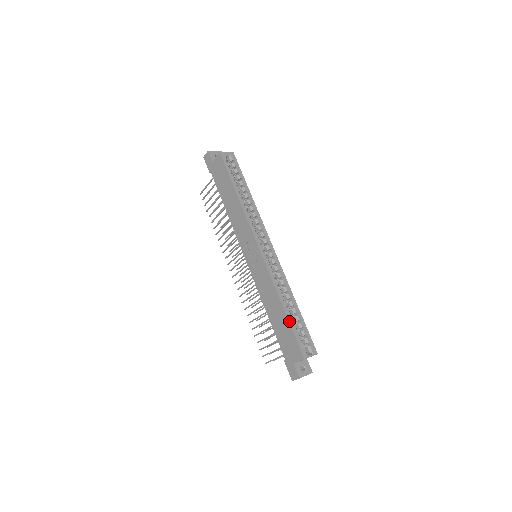
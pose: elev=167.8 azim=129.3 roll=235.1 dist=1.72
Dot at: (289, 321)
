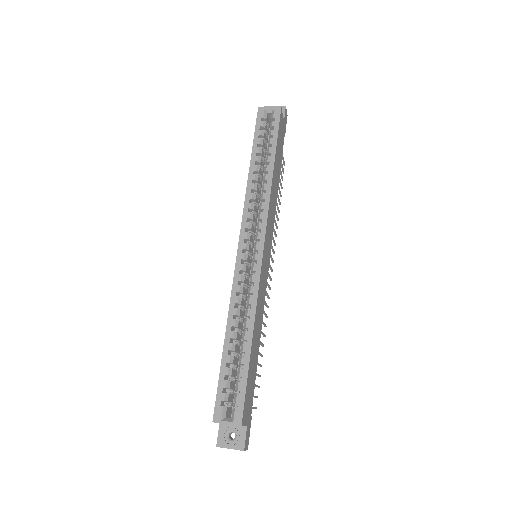
Dot at: (222, 359)
